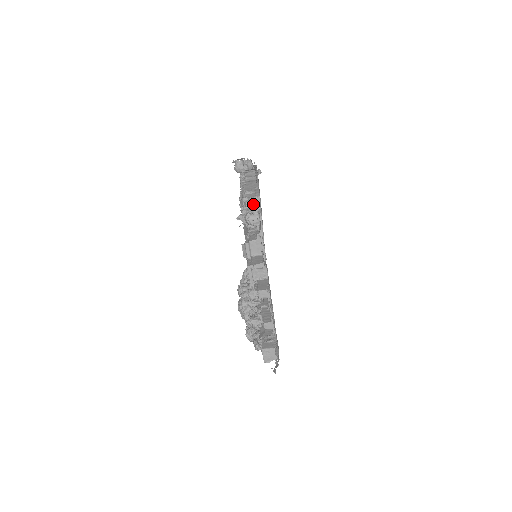
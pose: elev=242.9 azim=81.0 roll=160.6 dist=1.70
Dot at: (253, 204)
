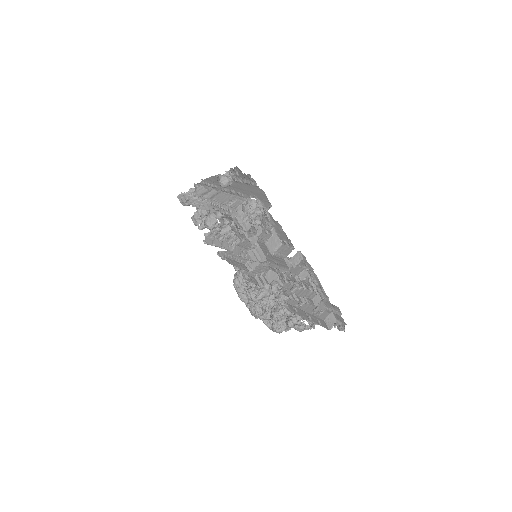
Dot at: (255, 206)
